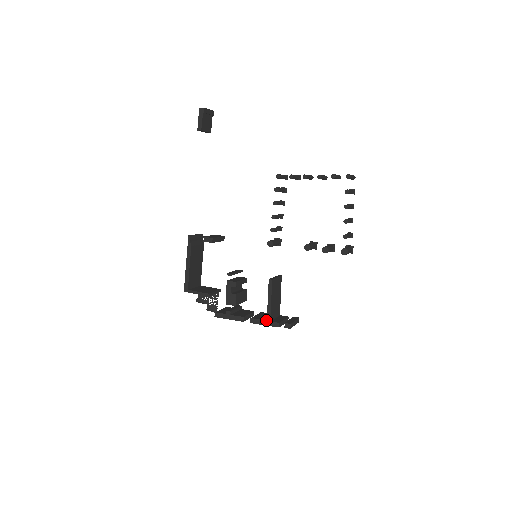
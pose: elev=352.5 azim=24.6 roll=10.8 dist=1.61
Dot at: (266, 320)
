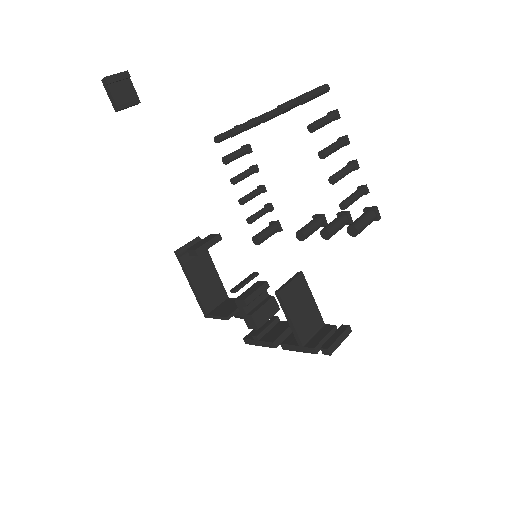
Dot at: (298, 345)
